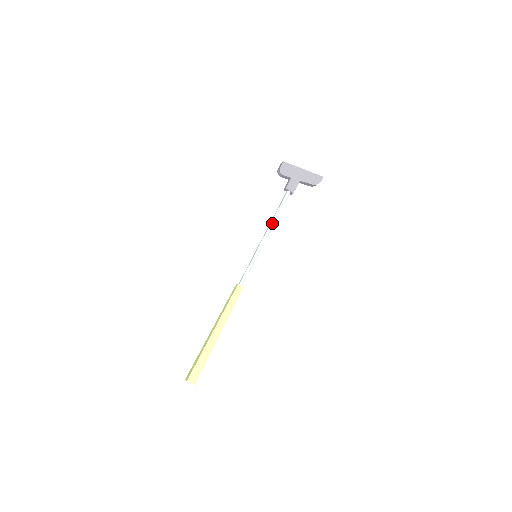
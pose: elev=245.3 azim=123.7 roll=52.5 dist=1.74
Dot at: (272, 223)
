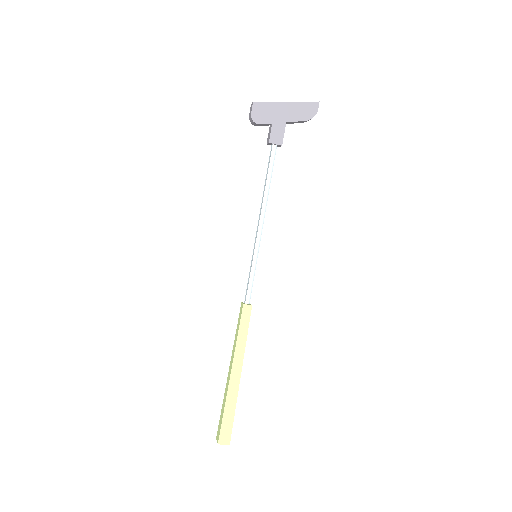
Dot at: (264, 202)
